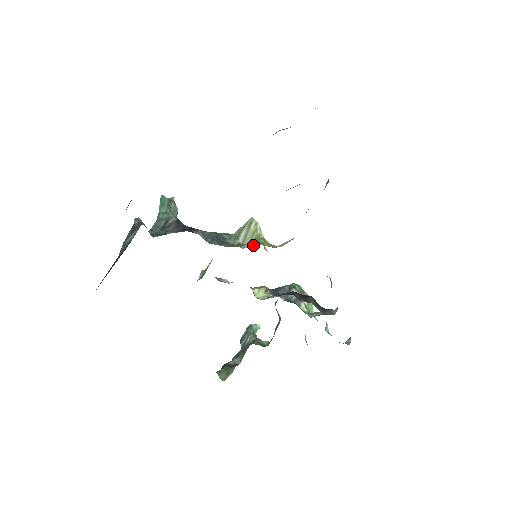
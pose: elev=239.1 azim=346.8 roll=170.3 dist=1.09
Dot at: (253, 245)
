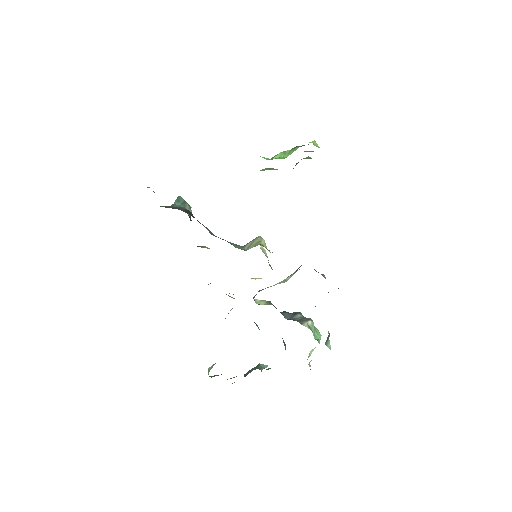
Dot at: occluded
